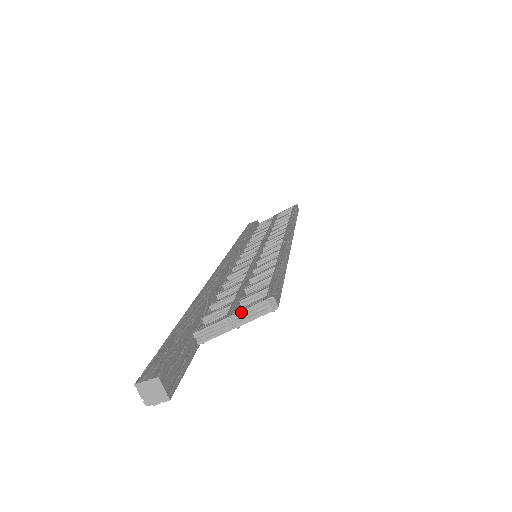
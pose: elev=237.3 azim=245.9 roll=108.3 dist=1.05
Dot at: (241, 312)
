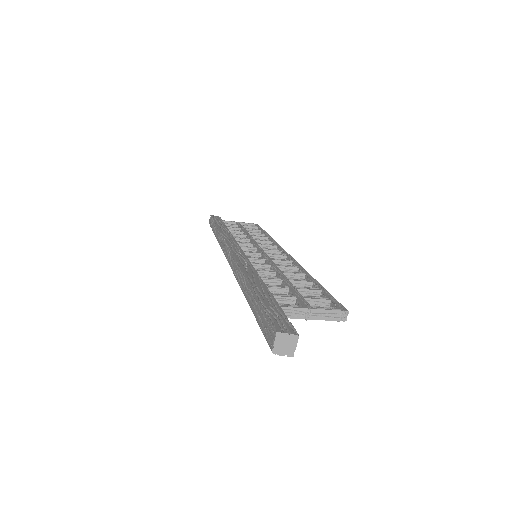
Dot at: (320, 310)
